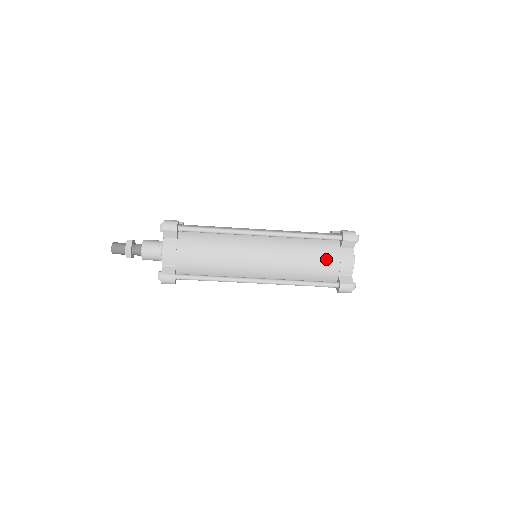
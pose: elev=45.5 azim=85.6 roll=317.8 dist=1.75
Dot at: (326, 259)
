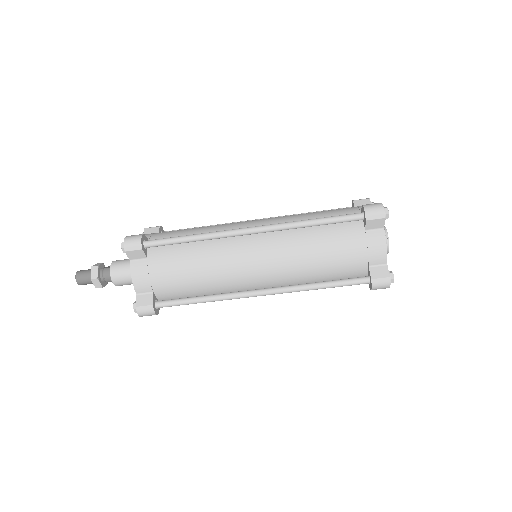
Dot at: (347, 249)
